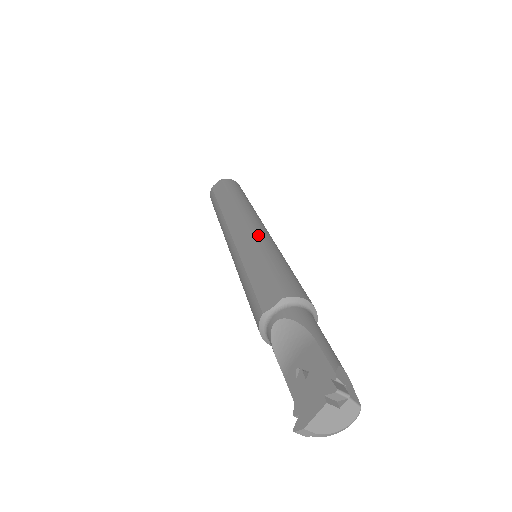
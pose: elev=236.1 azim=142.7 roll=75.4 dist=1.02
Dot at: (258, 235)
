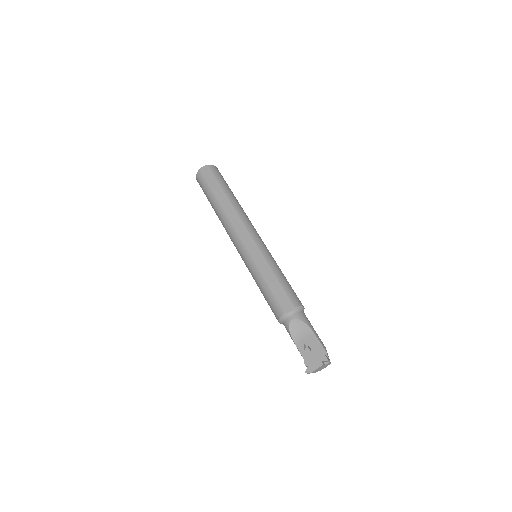
Dot at: (263, 248)
